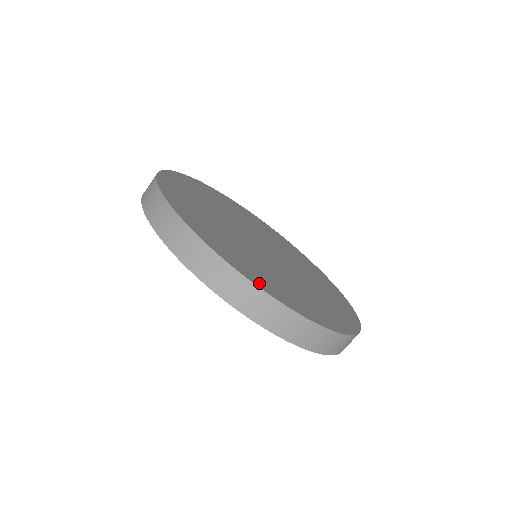
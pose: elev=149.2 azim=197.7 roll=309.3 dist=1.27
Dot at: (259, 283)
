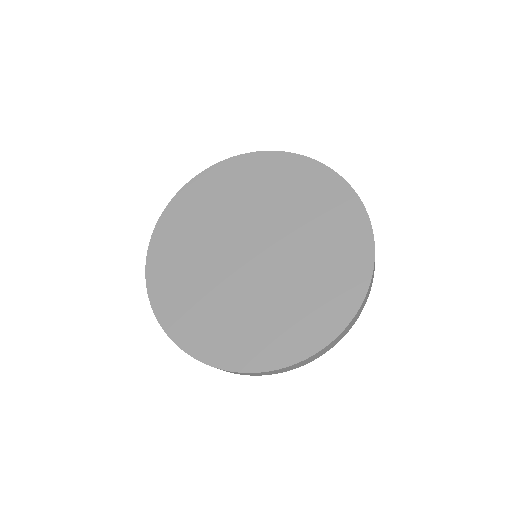
Dot at: (198, 351)
